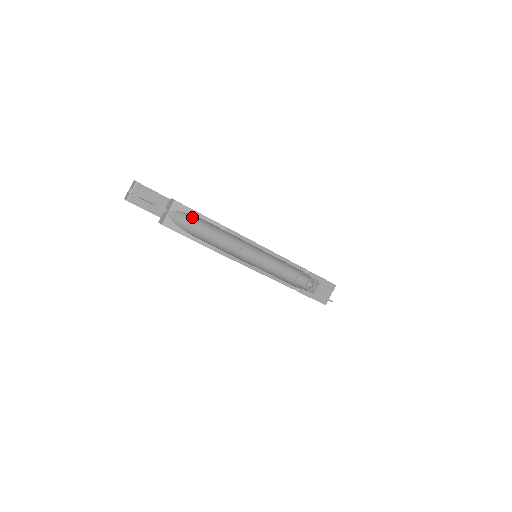
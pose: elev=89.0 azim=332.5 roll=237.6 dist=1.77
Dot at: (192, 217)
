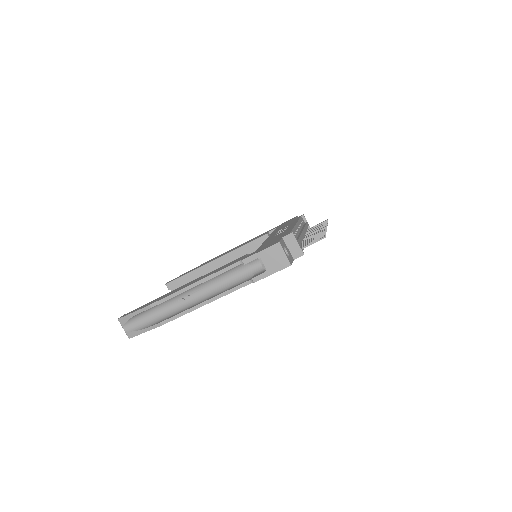
Dot at: (135, 318)
